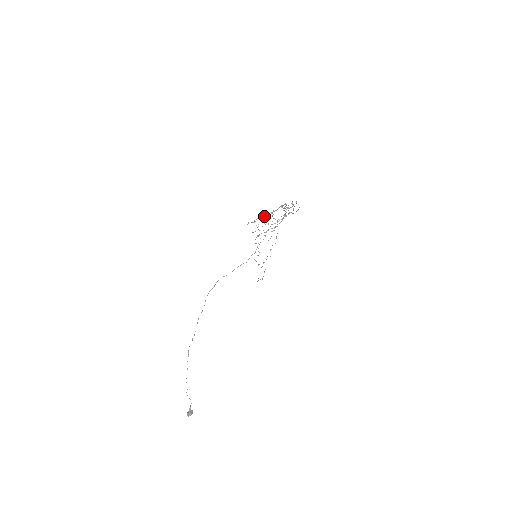
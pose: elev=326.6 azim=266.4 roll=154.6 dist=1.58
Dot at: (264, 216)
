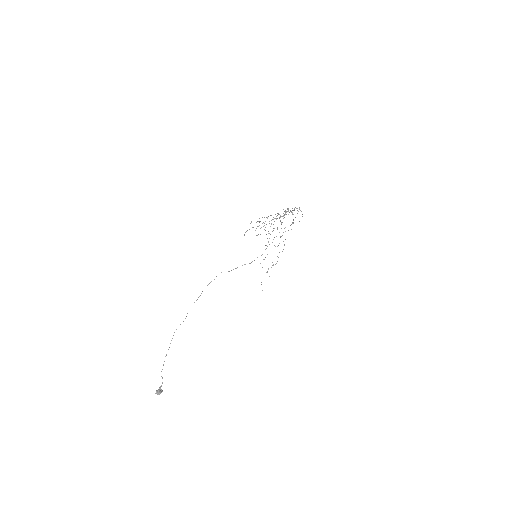
Dot at: (267, 217)
